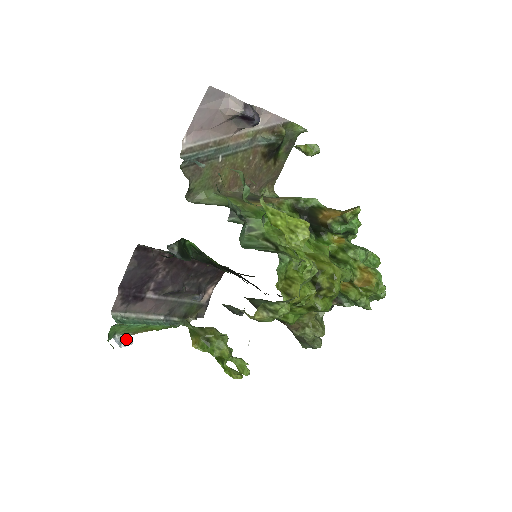
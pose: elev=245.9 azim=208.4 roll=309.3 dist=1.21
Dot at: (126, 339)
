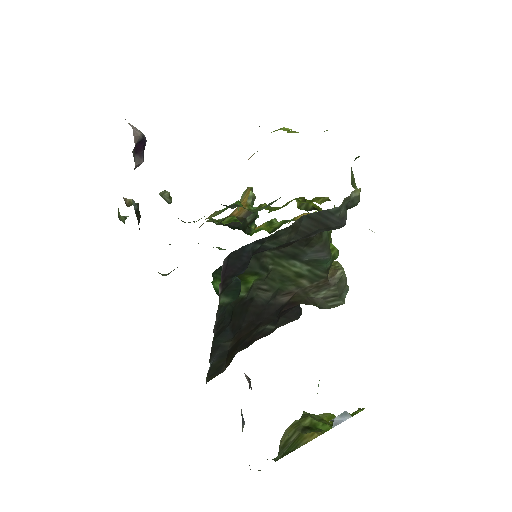
Dot at: occluded
